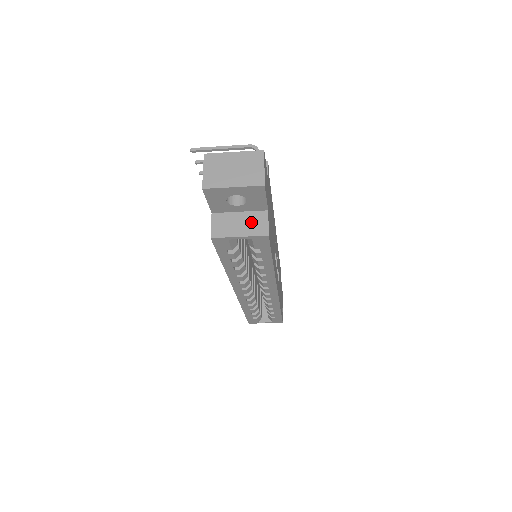
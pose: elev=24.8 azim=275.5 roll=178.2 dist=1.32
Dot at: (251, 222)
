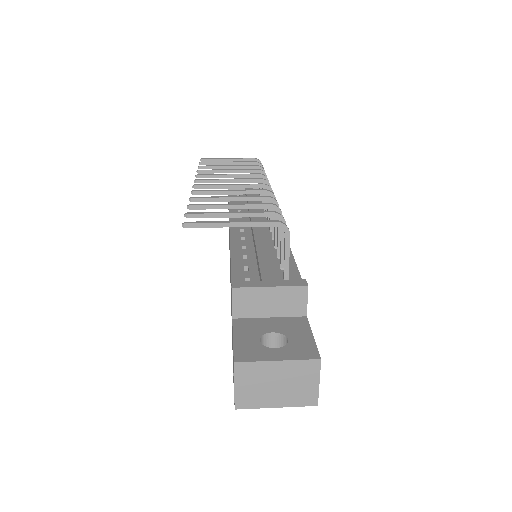
Dot at: occluded
